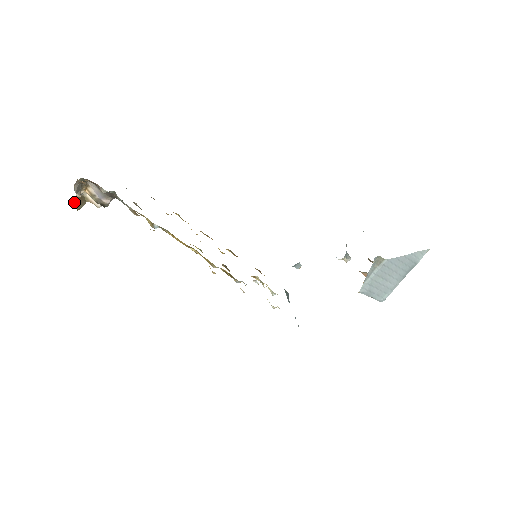
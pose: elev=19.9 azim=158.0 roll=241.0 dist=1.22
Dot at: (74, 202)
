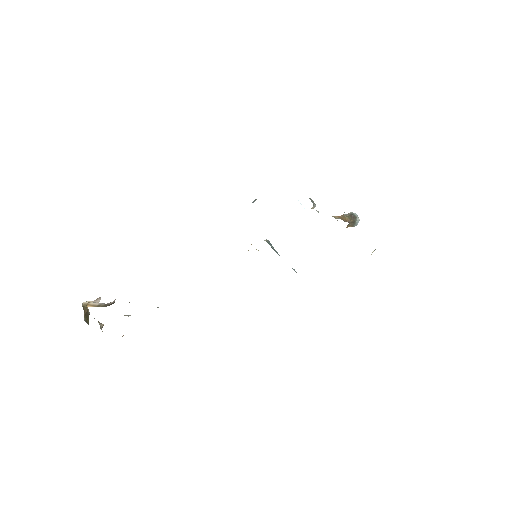
Dot at: (86, 322)
